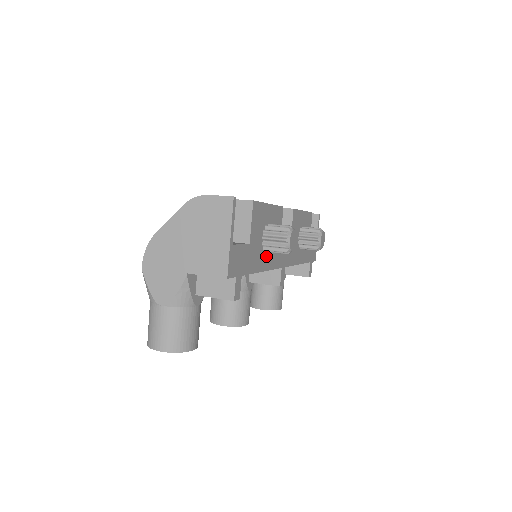
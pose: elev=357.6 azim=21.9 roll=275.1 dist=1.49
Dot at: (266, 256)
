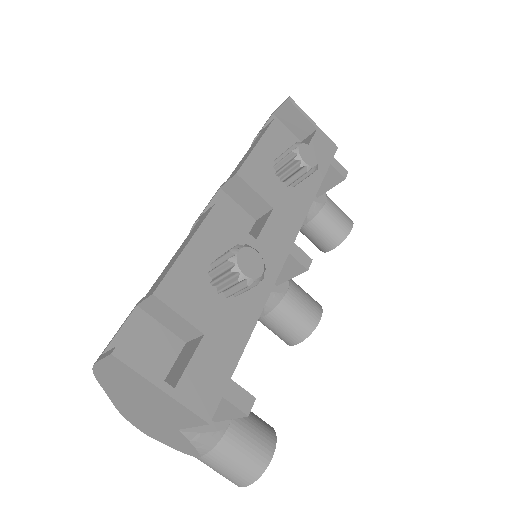
Dot at: (248, 291)
